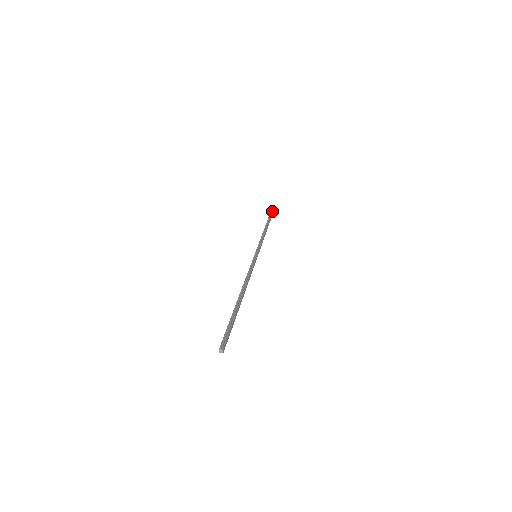
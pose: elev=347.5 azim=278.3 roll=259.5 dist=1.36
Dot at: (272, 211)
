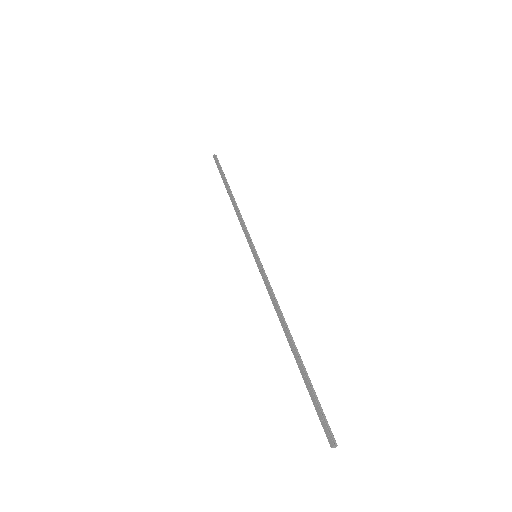
Dot at: occluded
